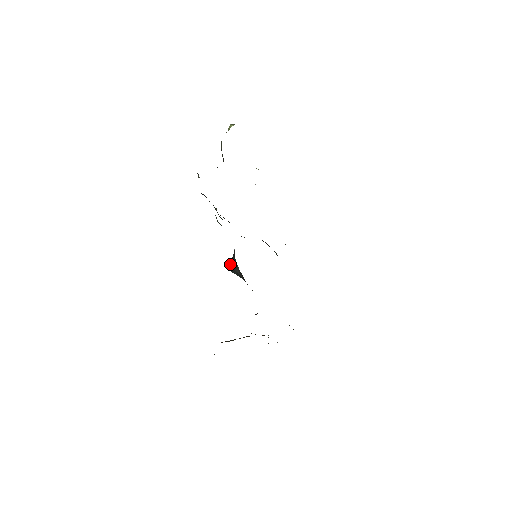
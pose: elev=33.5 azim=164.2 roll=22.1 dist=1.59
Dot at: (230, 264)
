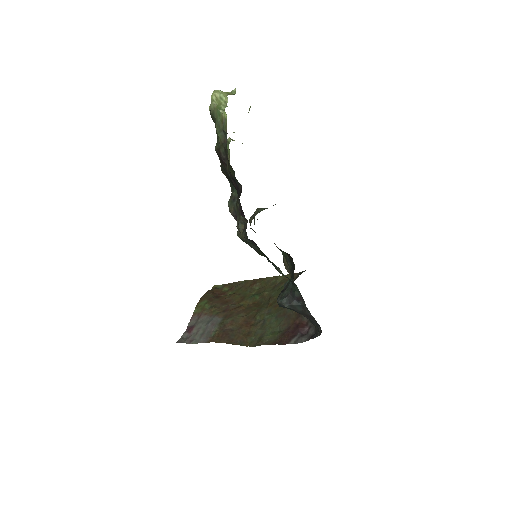
Dot at: (291, 307)
